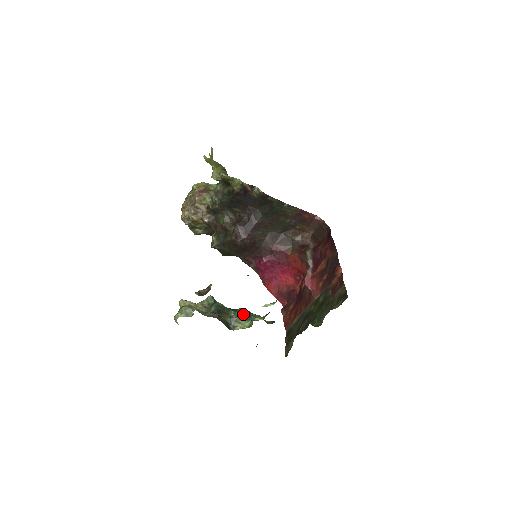
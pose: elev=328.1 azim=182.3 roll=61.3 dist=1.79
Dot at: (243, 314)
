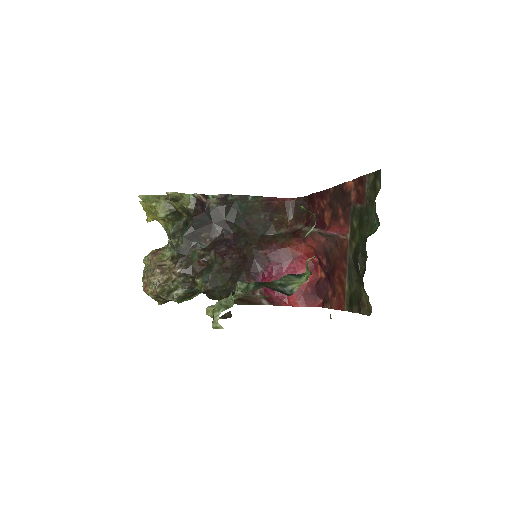
Dot at: (290, 276)
